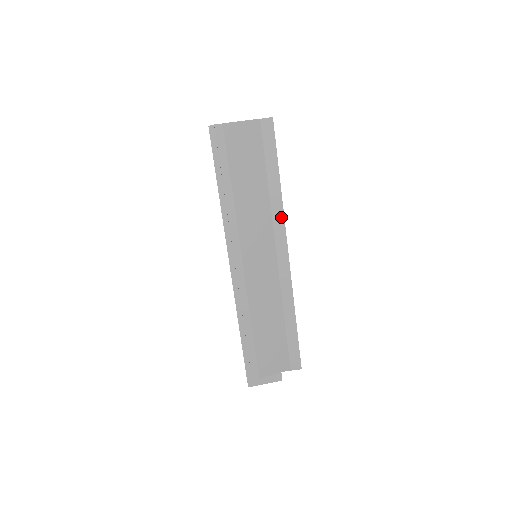
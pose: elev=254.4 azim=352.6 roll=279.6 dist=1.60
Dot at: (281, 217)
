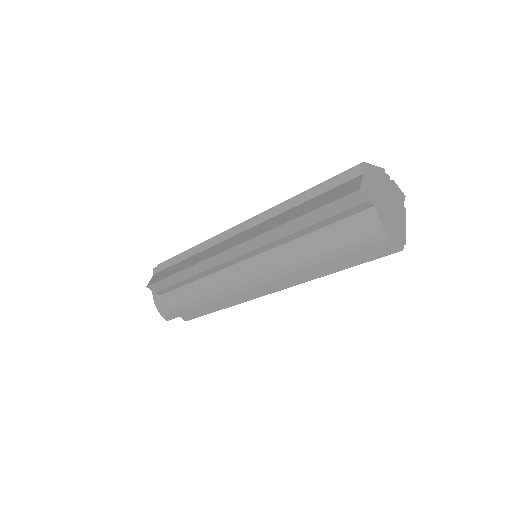
Dot at: occluded
